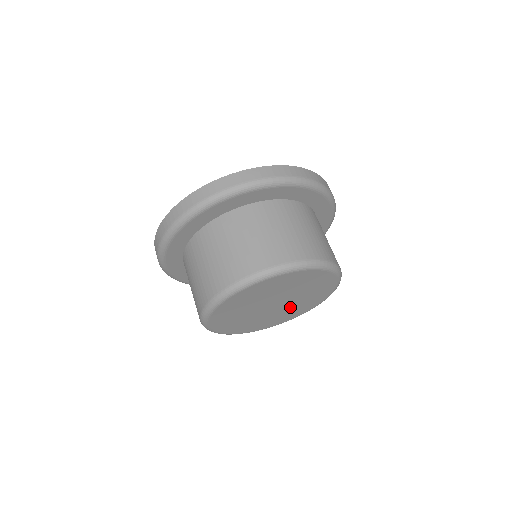
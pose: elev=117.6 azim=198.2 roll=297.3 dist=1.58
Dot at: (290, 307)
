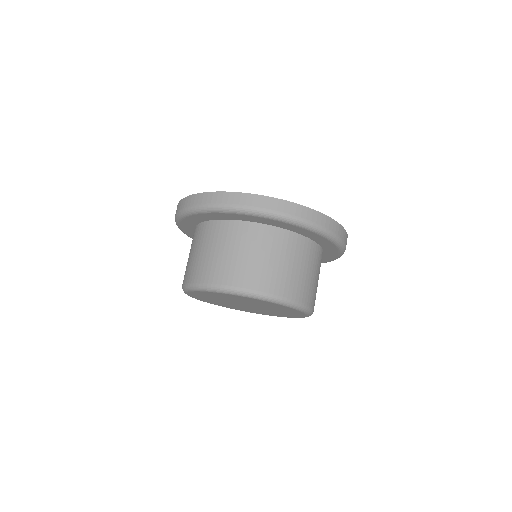
Dot at: (272, 310)
